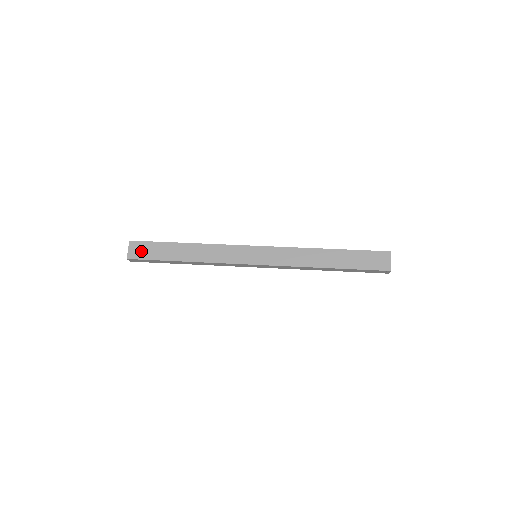
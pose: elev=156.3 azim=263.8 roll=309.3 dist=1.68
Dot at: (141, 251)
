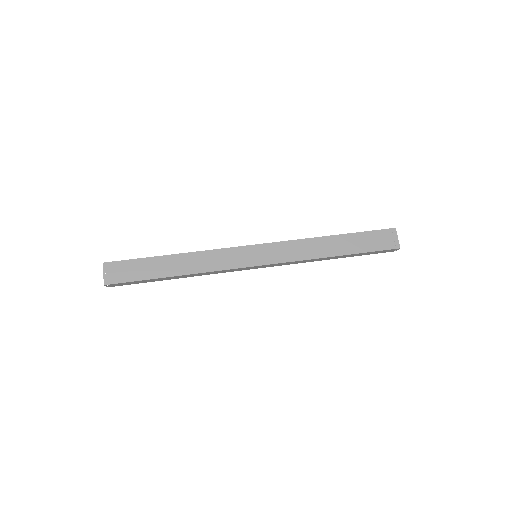
Dot at: (120, 273)
